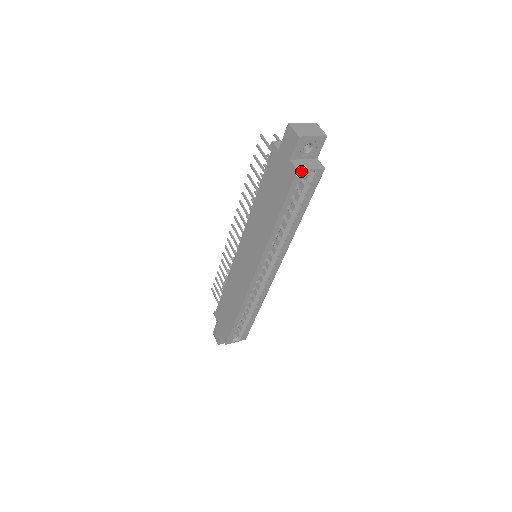
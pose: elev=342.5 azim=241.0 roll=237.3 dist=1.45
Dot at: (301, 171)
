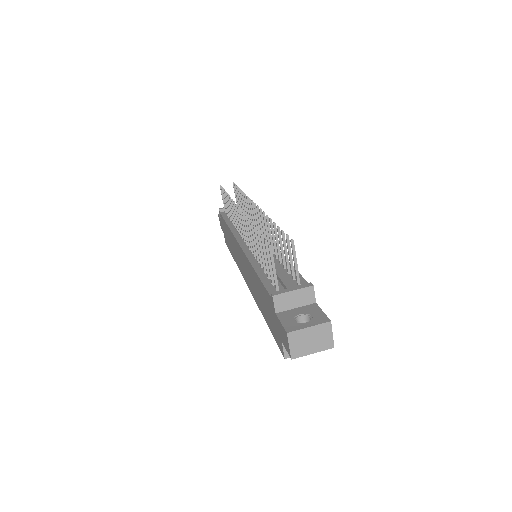
Dot at: occluded
